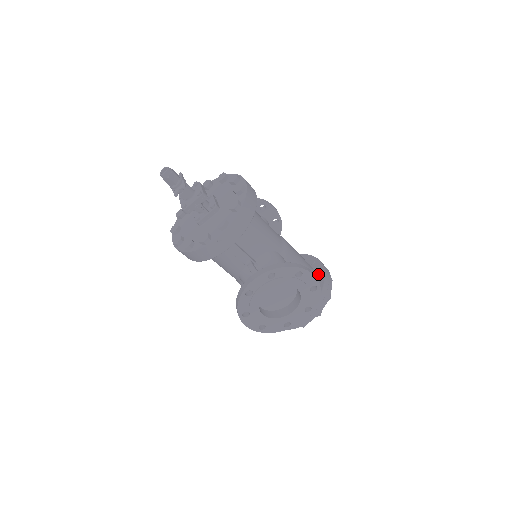
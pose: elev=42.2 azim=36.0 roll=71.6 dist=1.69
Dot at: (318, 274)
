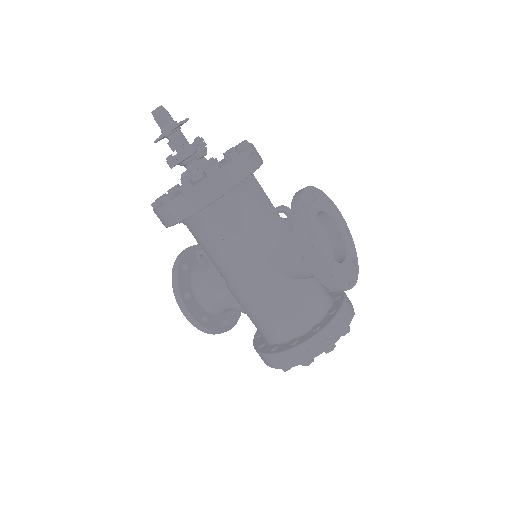
Dot at: occluded
